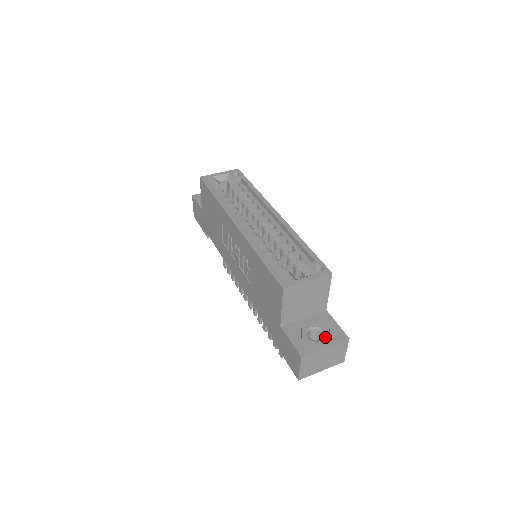
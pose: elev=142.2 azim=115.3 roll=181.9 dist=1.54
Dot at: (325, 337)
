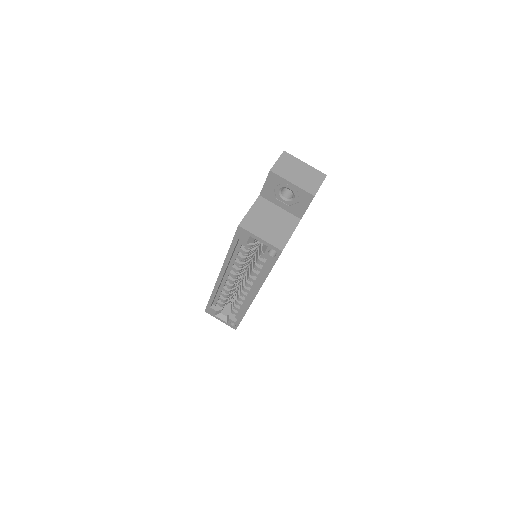
Dot at: occluded
